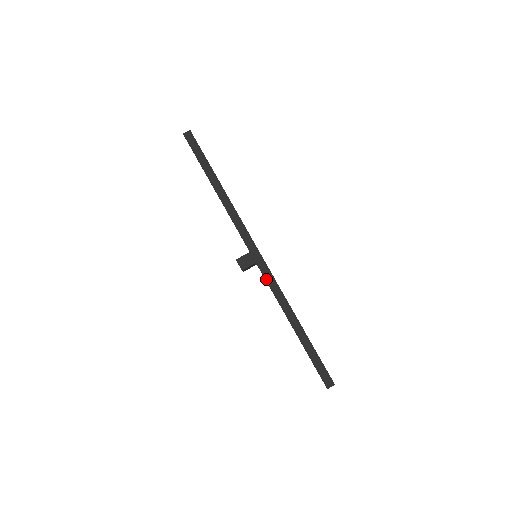
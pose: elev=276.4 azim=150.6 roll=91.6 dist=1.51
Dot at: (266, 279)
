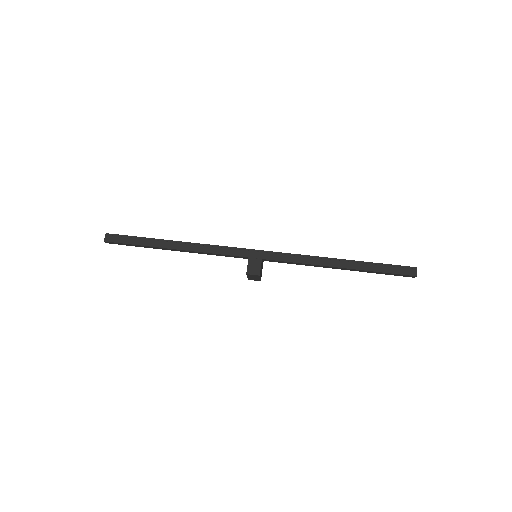
Dot at: (282, 261)
